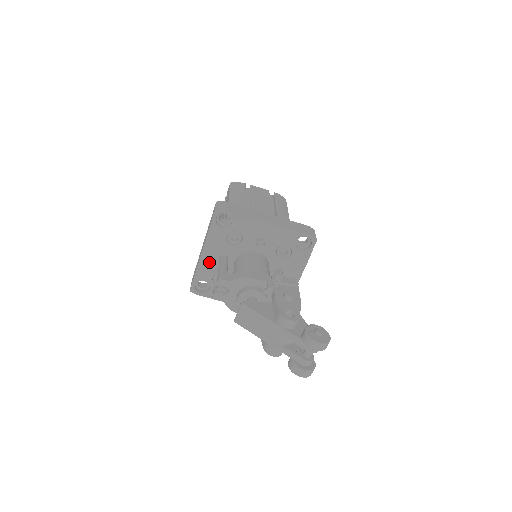
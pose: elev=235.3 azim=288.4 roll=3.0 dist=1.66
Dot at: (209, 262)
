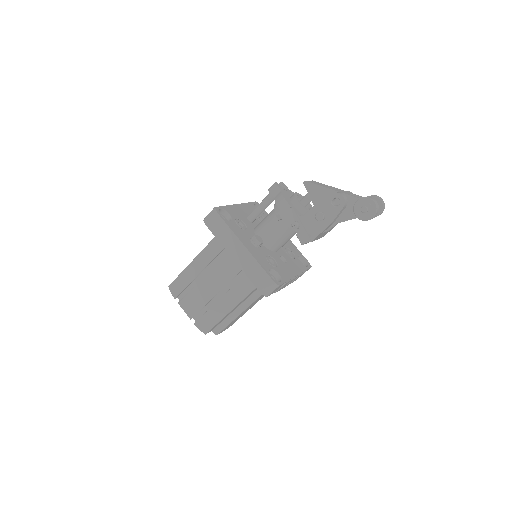
Dot at: (239, 211)
